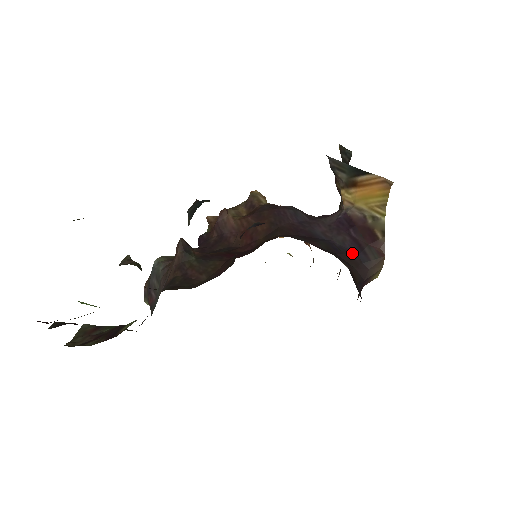
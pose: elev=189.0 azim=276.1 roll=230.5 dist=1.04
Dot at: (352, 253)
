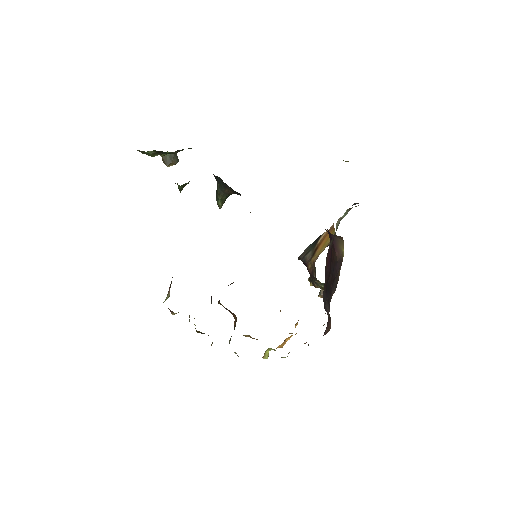
Dot at: occluded
